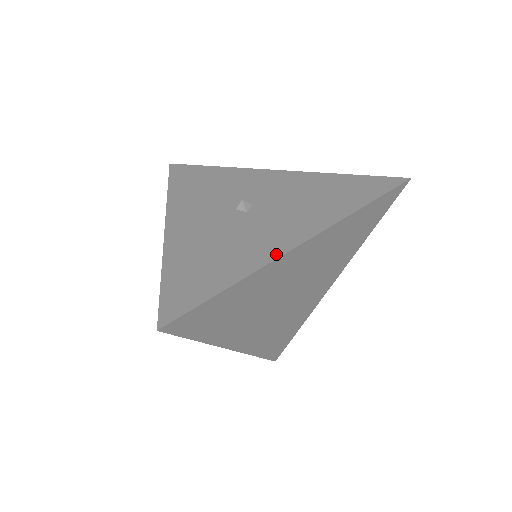
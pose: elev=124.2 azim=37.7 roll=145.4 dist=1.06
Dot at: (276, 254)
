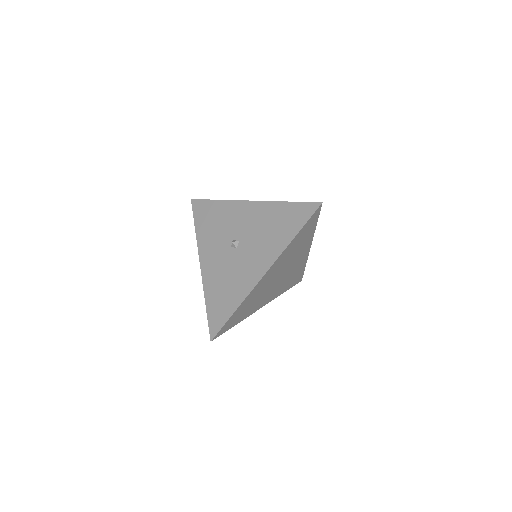
Dot at: (253, 285)
